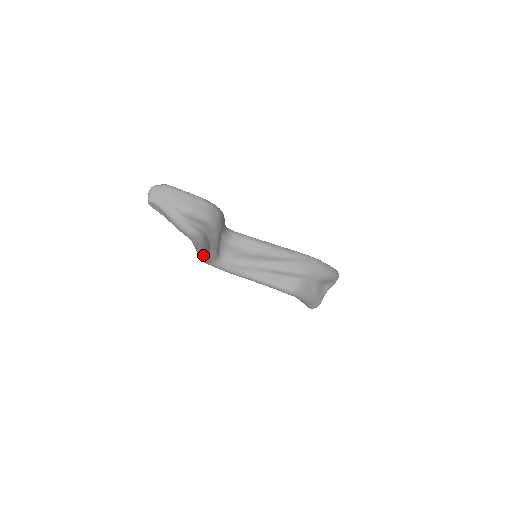
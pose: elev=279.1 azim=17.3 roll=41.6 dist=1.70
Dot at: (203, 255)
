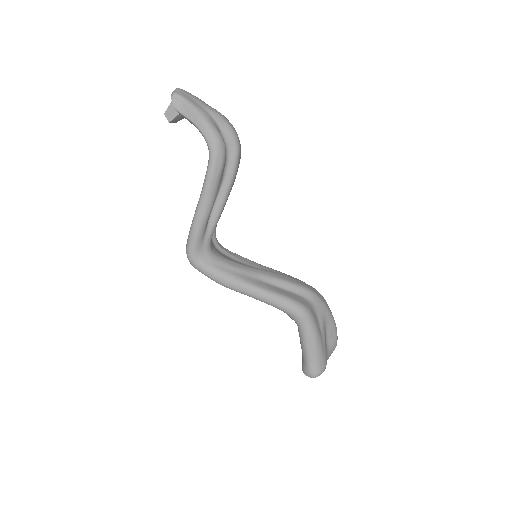
Dot at: (206, 208)
